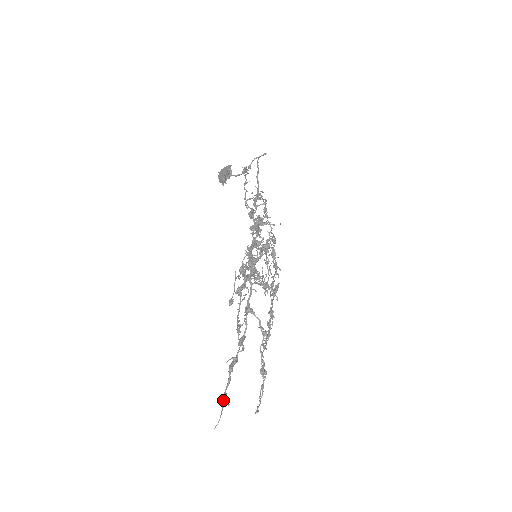
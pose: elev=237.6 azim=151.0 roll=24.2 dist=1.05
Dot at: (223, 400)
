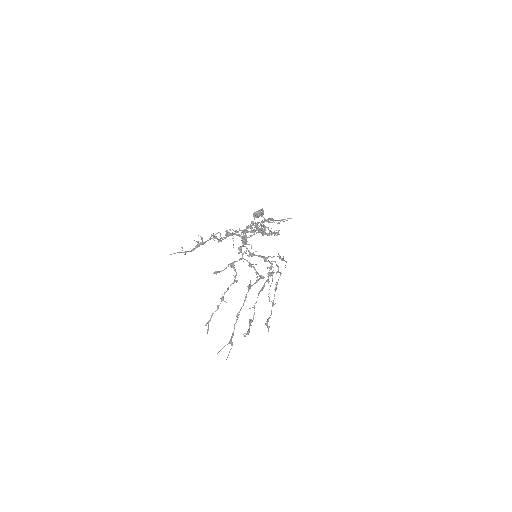
Dot at: occluded
